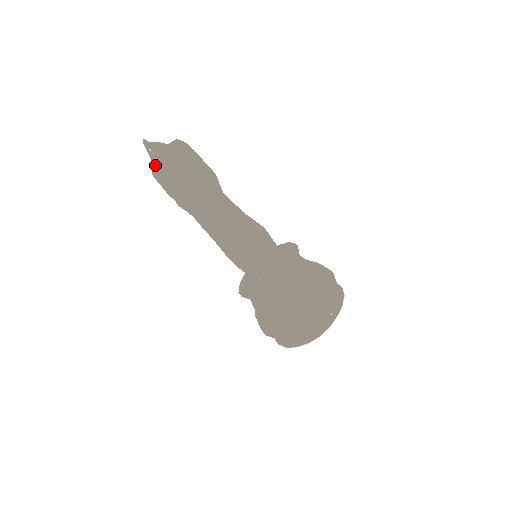
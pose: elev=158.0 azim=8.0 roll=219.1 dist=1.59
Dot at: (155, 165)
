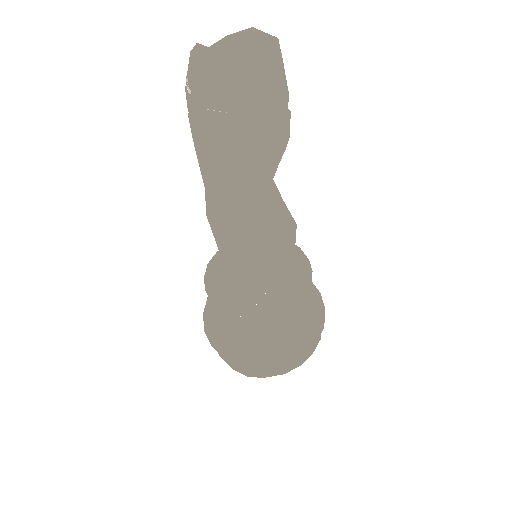
Dot at: occluded
